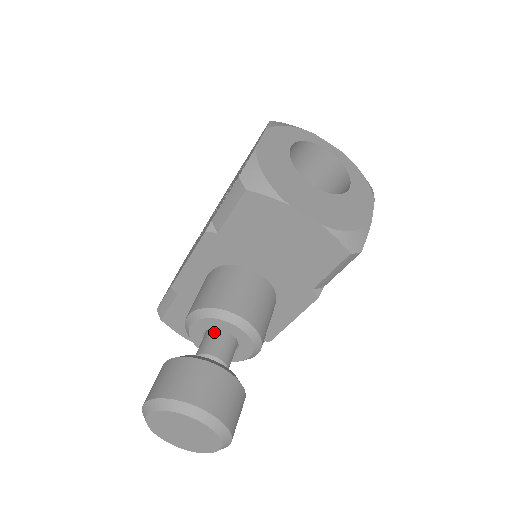
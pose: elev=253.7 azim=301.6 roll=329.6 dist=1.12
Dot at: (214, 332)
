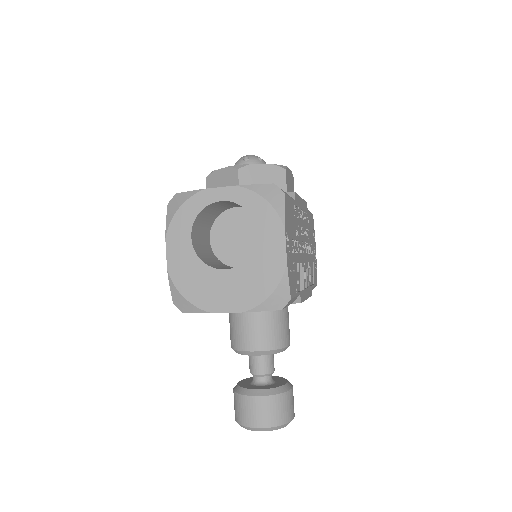
Dot at: occluded
